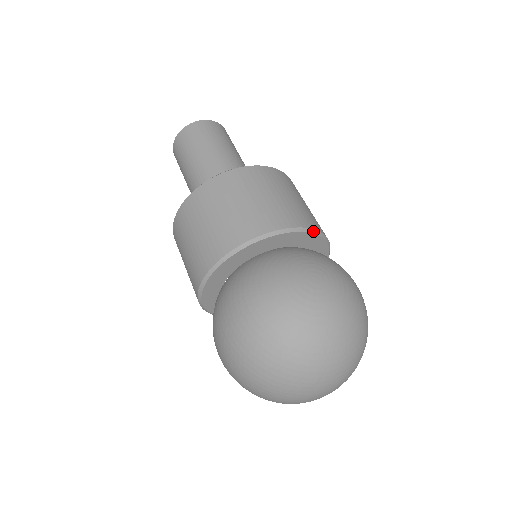
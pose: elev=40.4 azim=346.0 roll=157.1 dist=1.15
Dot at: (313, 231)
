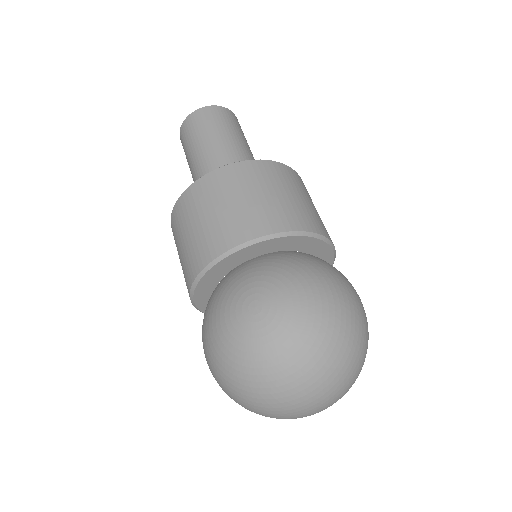
Dot at: (271, 236)
